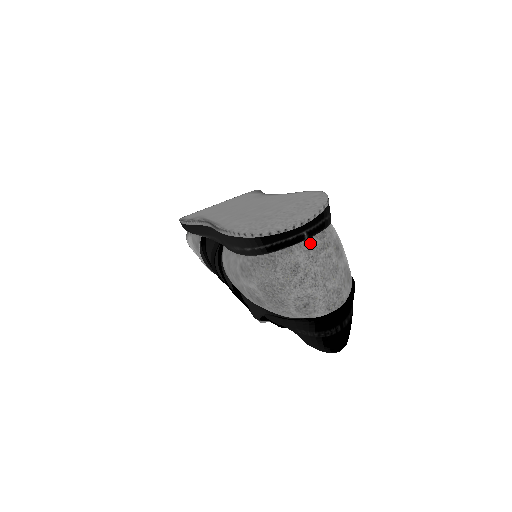
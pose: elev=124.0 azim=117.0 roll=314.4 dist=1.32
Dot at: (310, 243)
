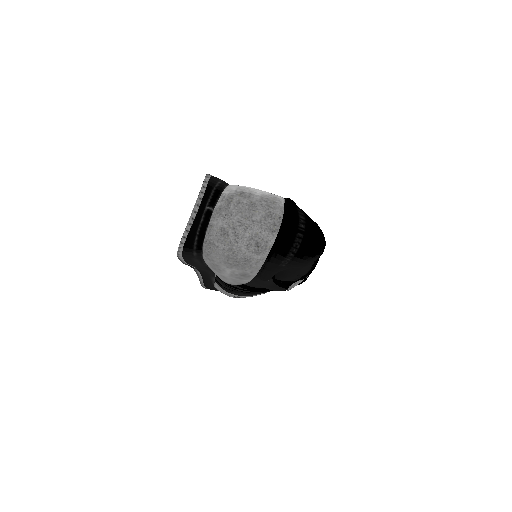
Dot at: (217, 209)
